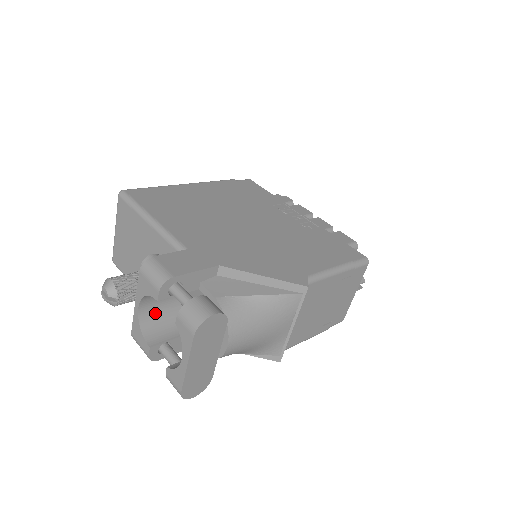
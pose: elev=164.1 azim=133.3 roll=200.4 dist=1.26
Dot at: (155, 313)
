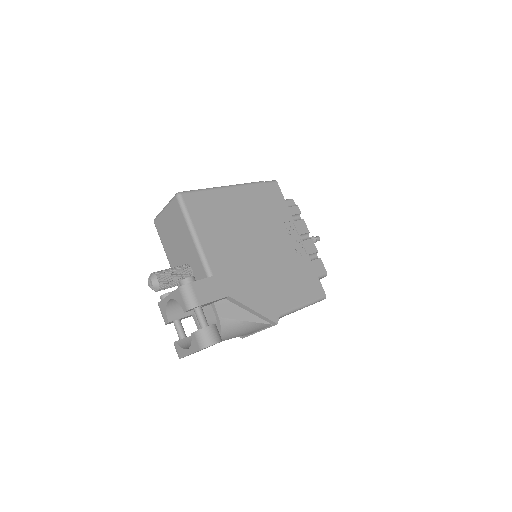
Dot at: occluded
